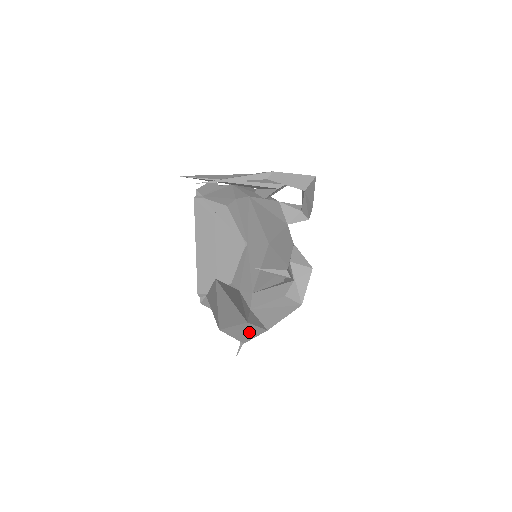
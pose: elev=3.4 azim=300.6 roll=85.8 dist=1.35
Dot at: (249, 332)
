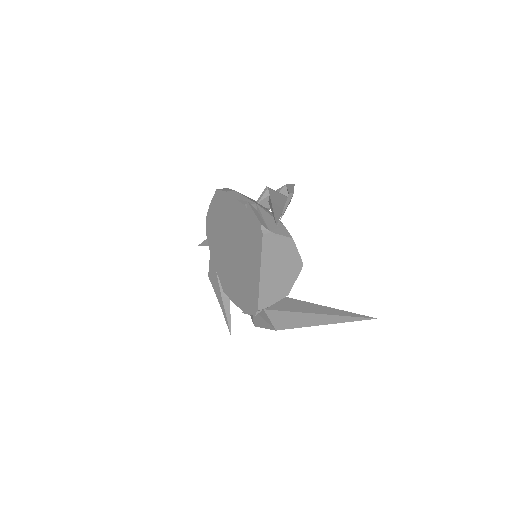
Dot at: occluded
